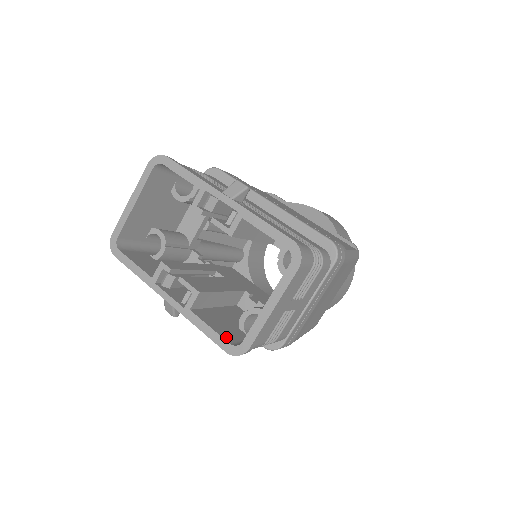
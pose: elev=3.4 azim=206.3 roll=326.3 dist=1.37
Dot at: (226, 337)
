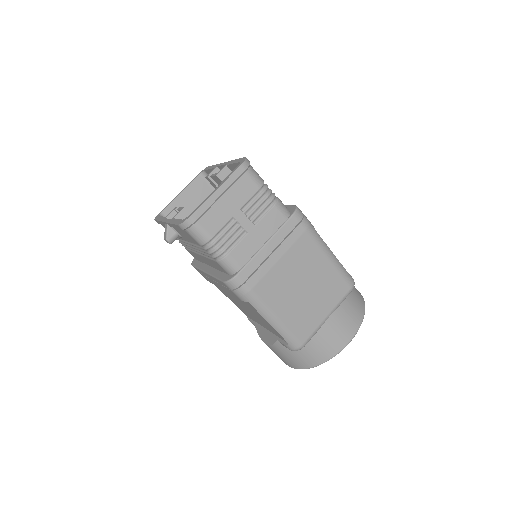
Dot at: occluded
